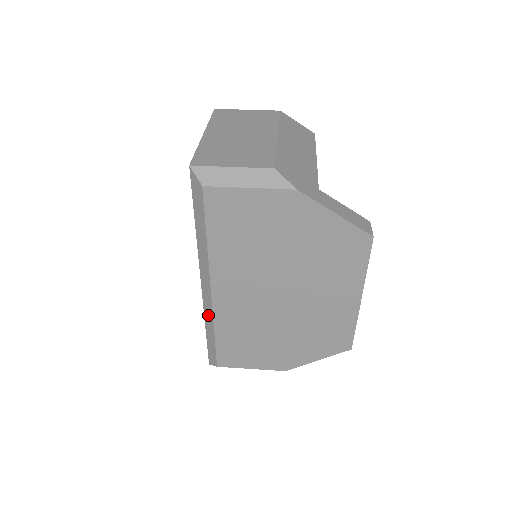
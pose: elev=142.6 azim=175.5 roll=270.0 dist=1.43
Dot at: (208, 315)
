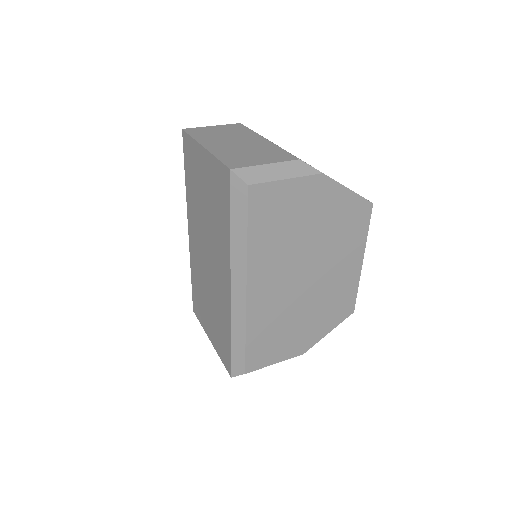
Dot at: (238, 321)
